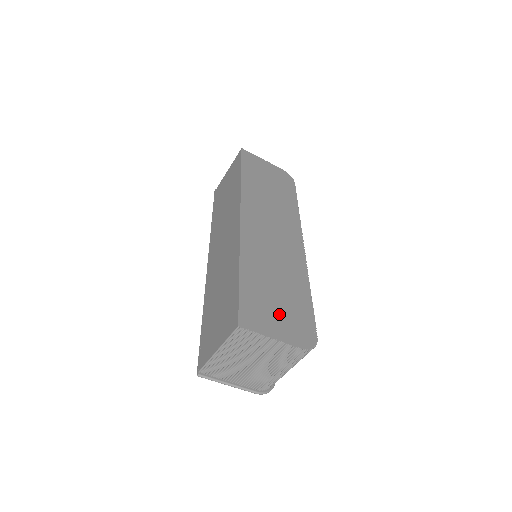
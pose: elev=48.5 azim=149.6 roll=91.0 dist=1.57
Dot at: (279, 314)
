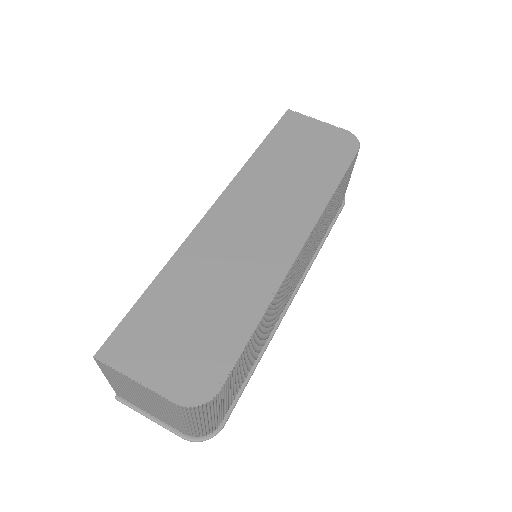
Dot at: (174, 347)
